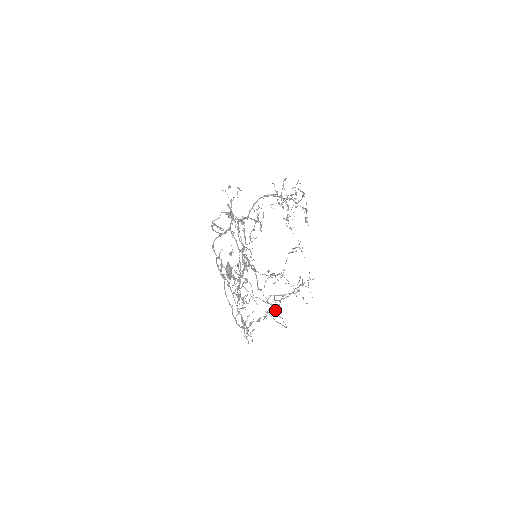
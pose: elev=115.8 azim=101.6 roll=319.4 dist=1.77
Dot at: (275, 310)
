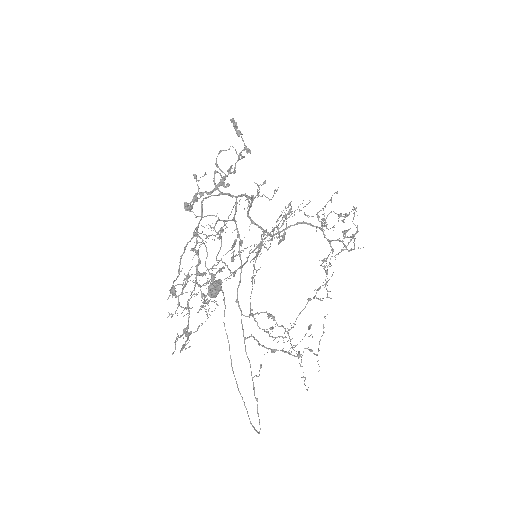
Dot at: (252, 378)
